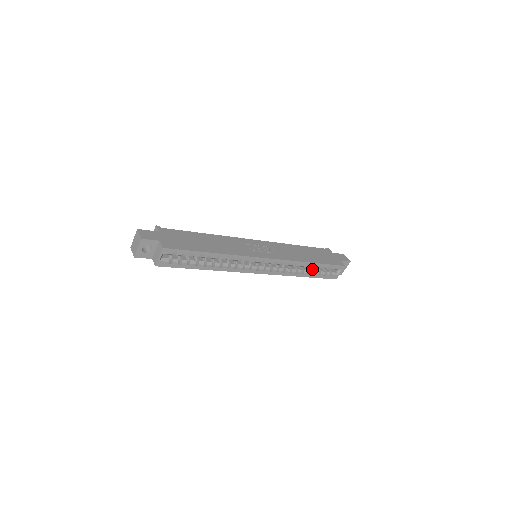
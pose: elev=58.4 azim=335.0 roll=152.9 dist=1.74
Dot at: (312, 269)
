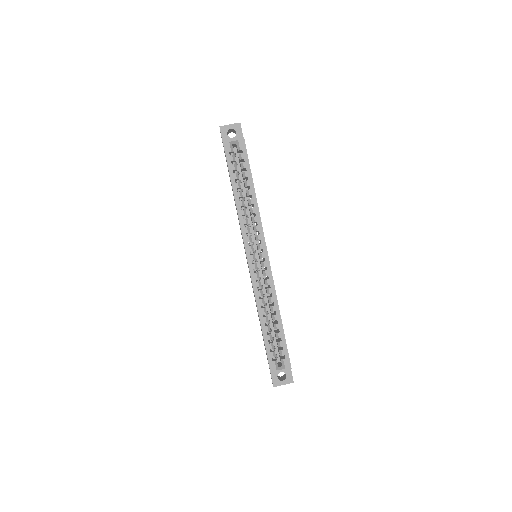
Dot at: (270, 329)
